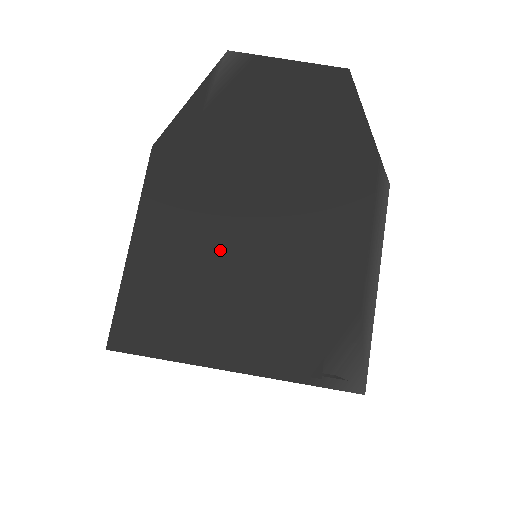
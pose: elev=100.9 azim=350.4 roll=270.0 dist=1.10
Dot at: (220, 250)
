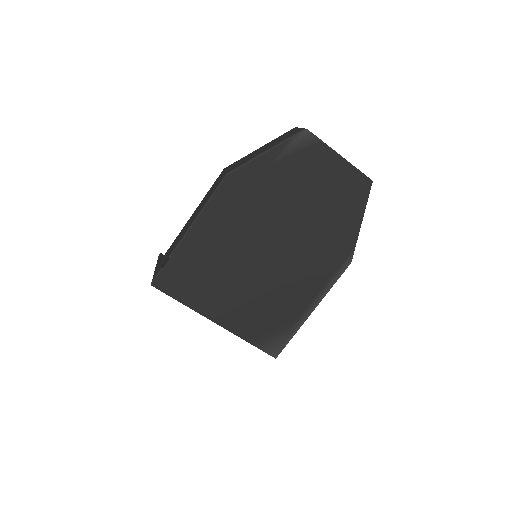
Dot at: (239, 258)
